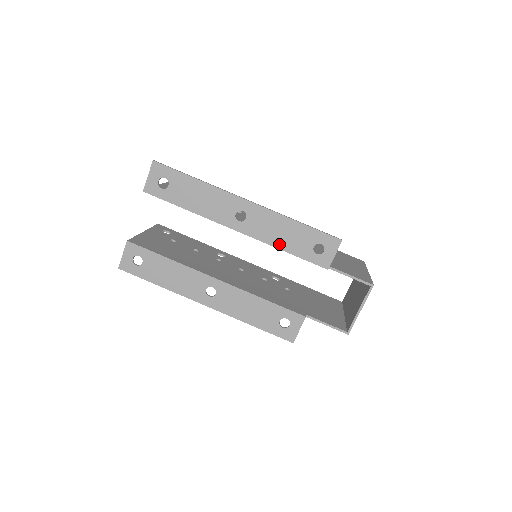
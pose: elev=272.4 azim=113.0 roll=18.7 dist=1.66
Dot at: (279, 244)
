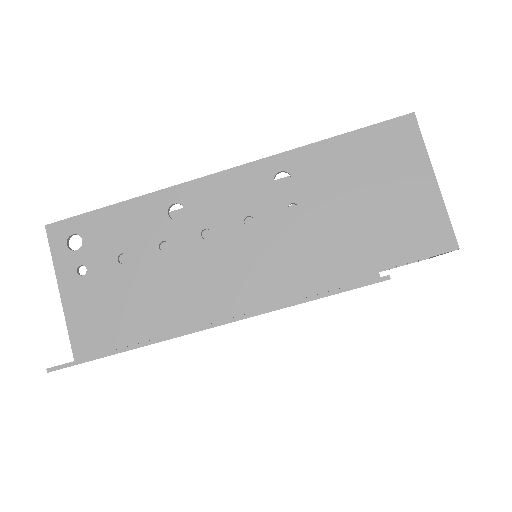
Dot at: occluded
